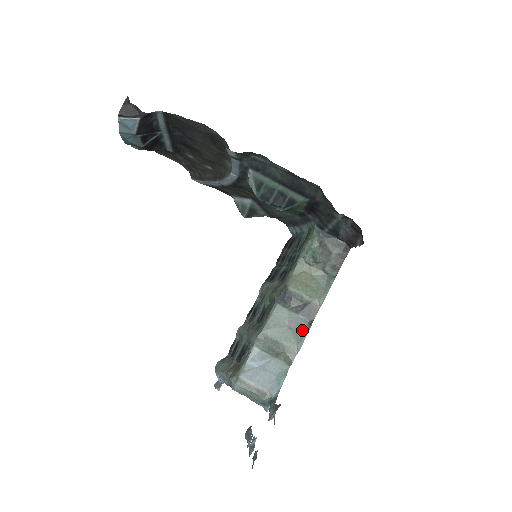
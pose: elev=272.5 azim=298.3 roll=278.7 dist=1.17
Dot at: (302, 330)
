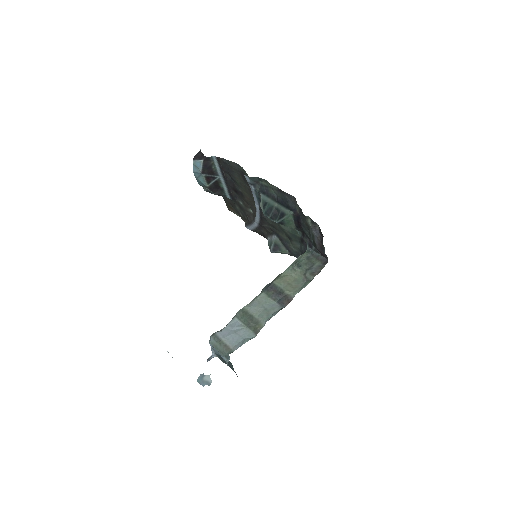
Dot at: (274, 312)
